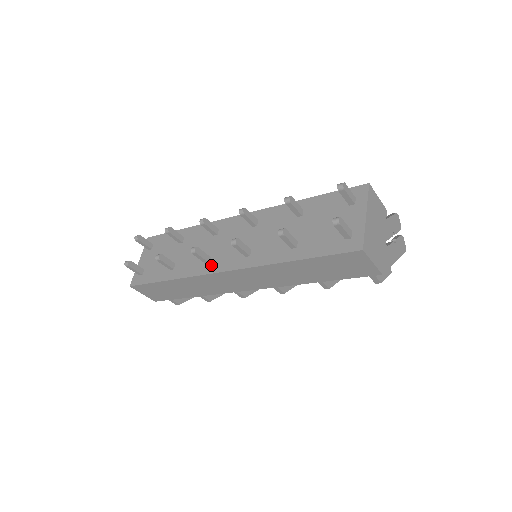
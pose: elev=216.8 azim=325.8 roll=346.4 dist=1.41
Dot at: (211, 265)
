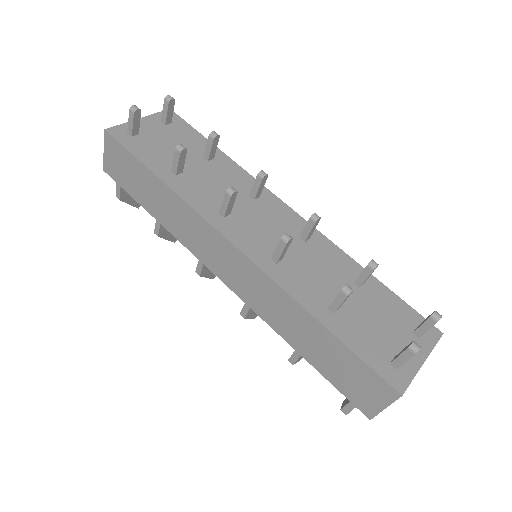
Dot at: (225, 222)
